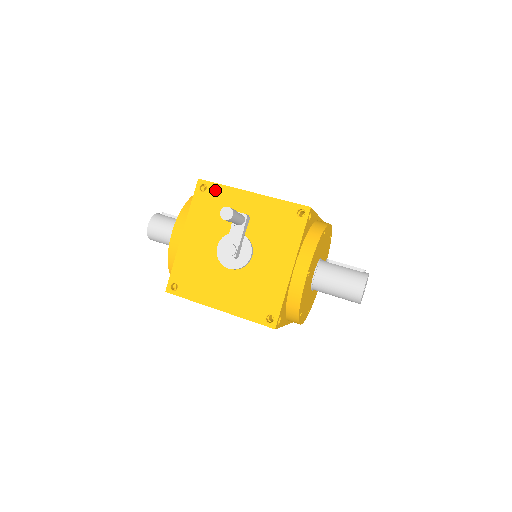
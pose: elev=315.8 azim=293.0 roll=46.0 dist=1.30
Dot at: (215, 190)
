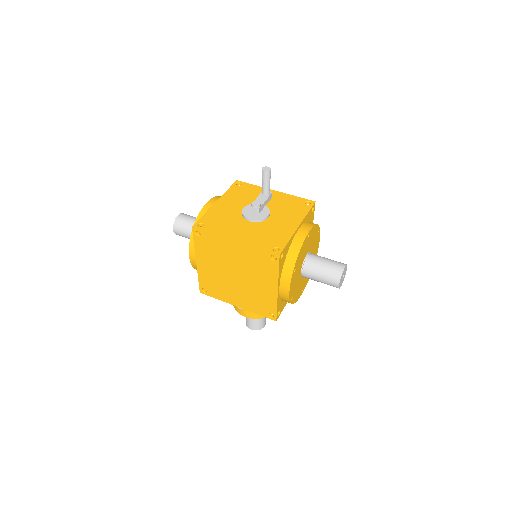
Dot at: (248, 186)
